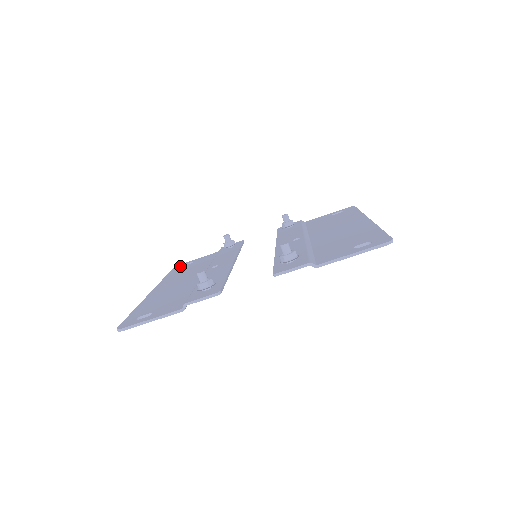
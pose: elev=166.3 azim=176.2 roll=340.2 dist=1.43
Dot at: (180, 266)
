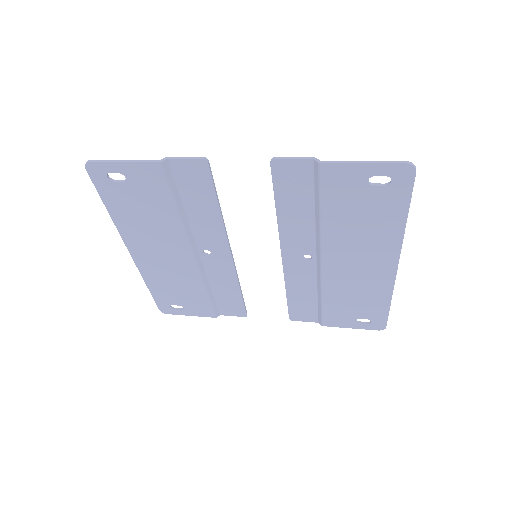
Dot at: (168, 304)
